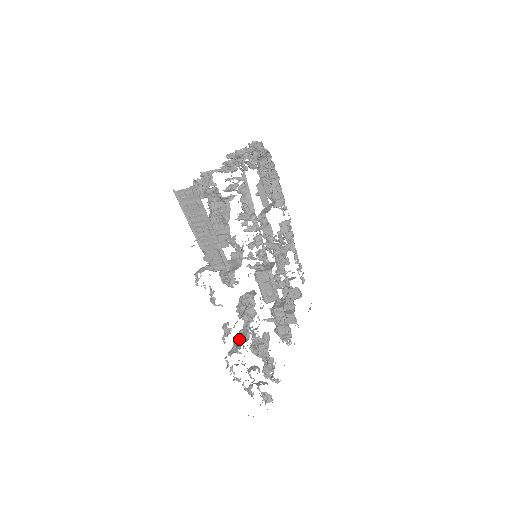
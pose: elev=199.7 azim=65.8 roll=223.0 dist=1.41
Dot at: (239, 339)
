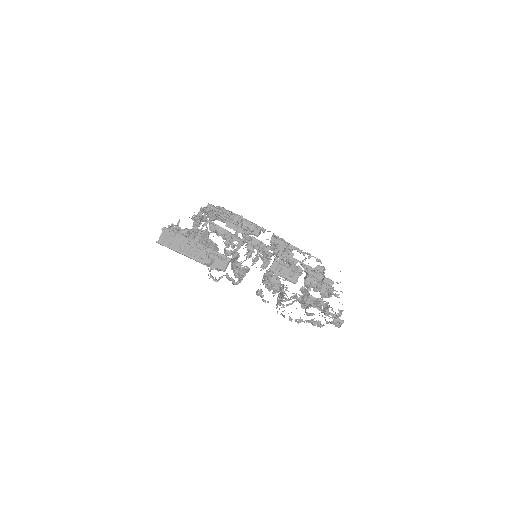
Dot at: occluded
